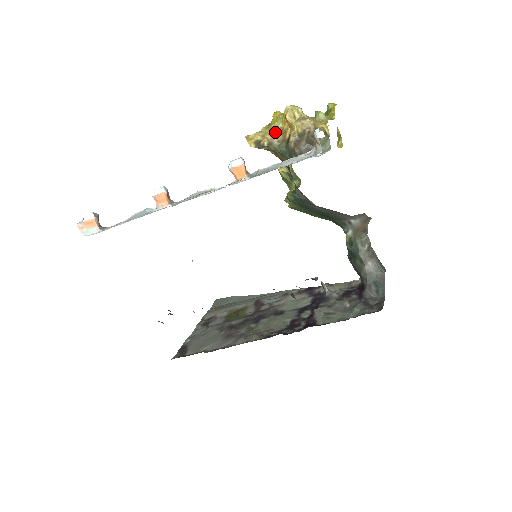
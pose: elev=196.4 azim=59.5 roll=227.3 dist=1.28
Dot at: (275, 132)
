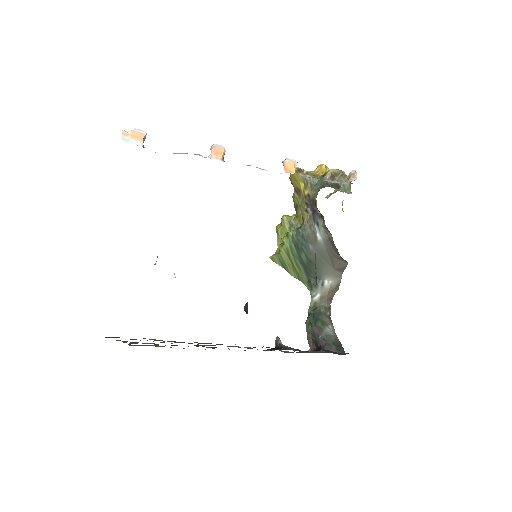
Dot at: occluded
